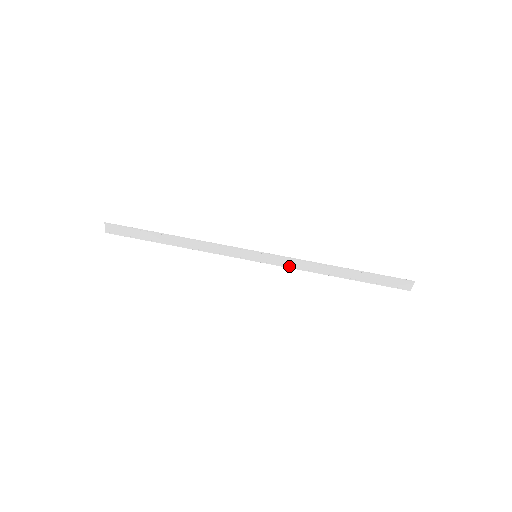
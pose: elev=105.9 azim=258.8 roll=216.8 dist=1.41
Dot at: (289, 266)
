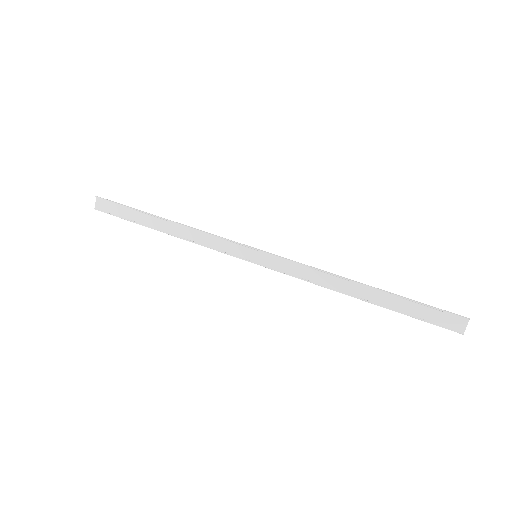
Dot at: (296, 275)
